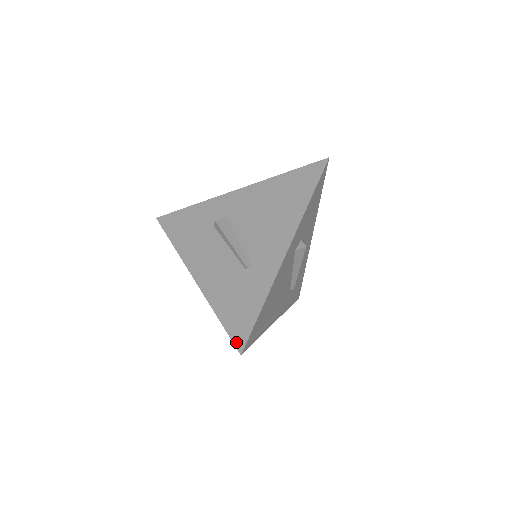
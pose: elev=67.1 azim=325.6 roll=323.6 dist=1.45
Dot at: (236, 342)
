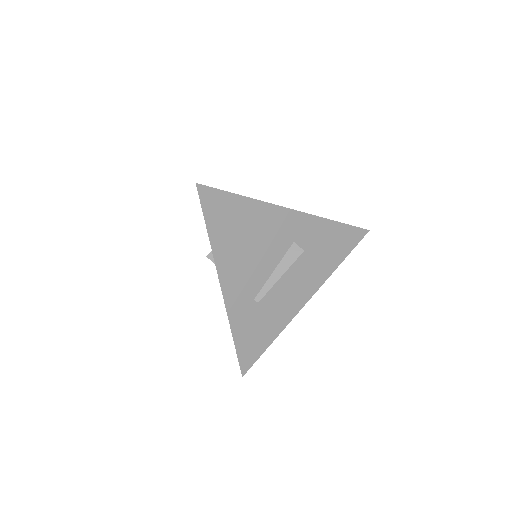
Dot at: occluded
